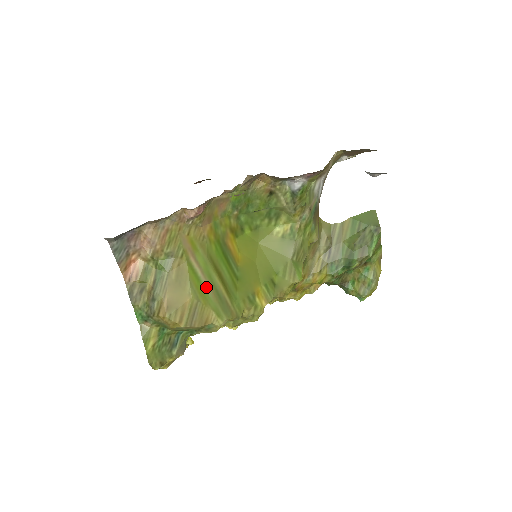
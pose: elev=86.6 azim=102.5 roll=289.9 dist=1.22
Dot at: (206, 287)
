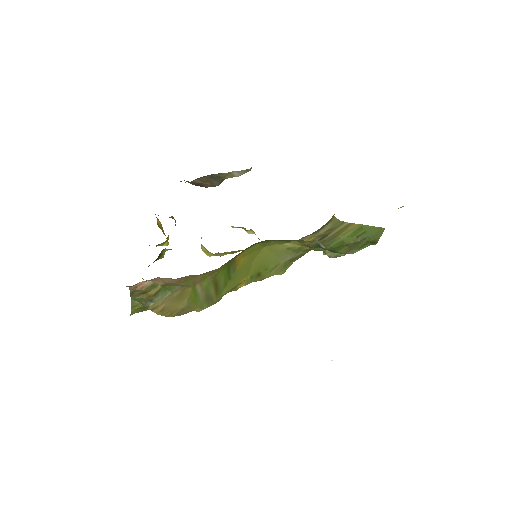
Dot at: (200, 296)
